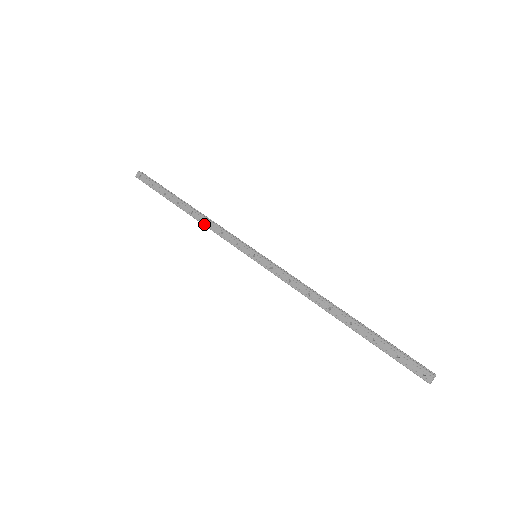
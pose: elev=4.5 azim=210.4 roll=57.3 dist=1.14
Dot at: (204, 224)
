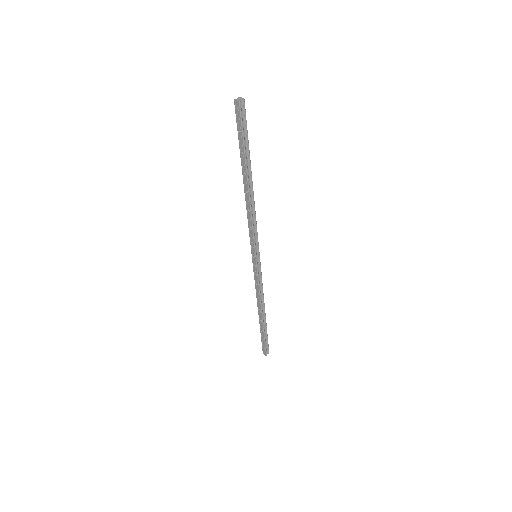
Dot at: (246, 208)
